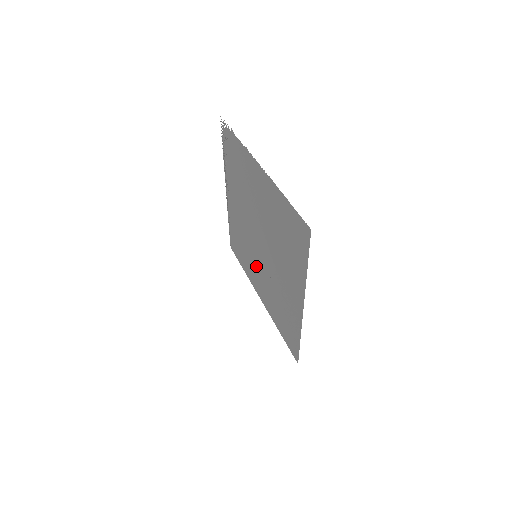
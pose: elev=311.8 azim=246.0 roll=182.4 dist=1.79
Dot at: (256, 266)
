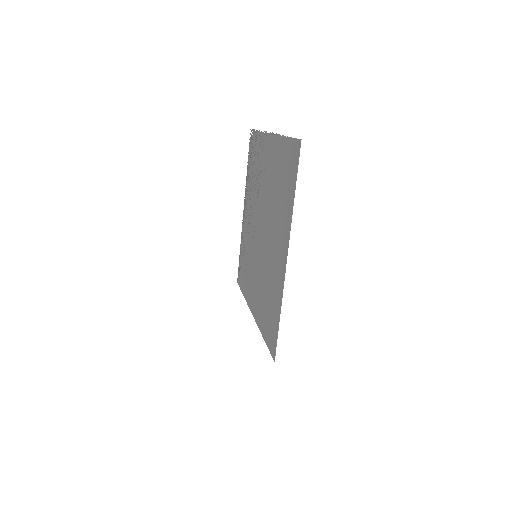
Dot at: (254, 270)
